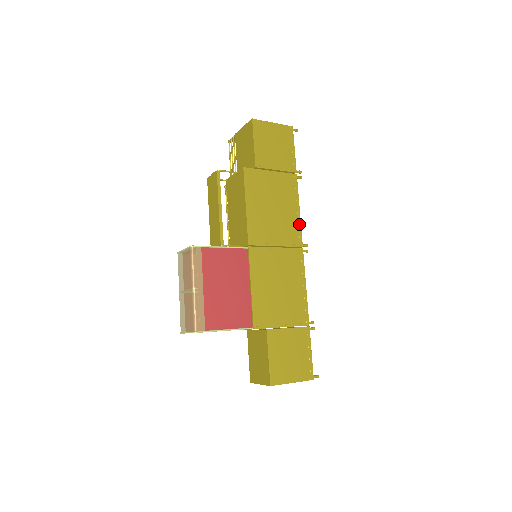
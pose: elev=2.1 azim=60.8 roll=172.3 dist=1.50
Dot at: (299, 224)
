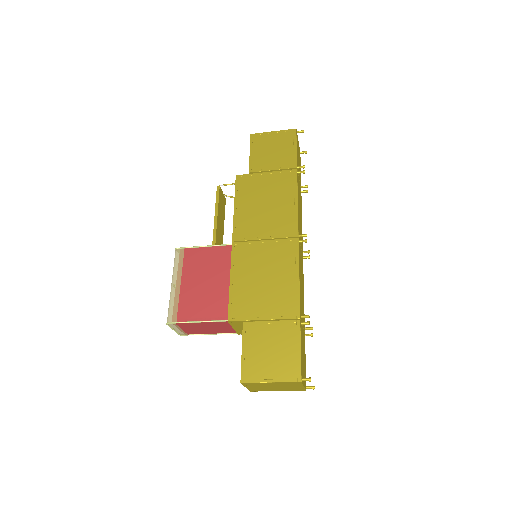
Dot at: (296, 215)
